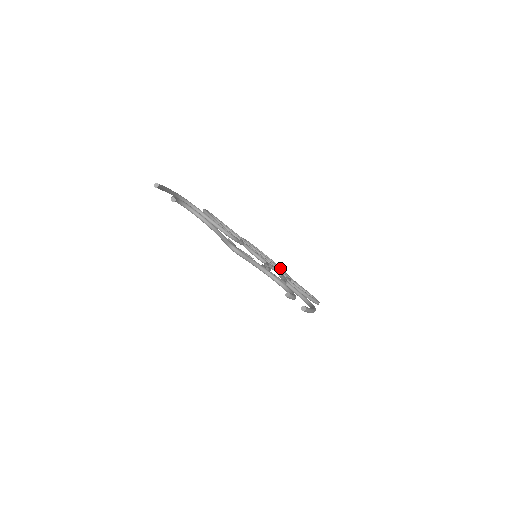
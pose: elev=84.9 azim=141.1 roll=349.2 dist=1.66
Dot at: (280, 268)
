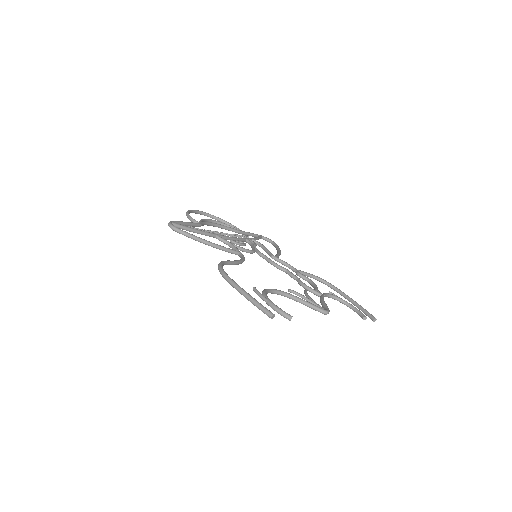
Dot at: (229, 225)
